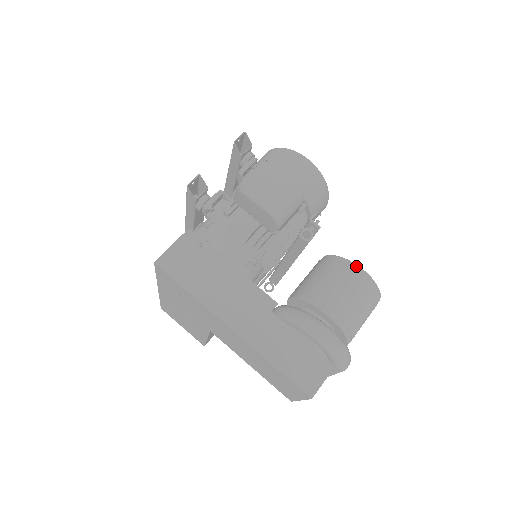
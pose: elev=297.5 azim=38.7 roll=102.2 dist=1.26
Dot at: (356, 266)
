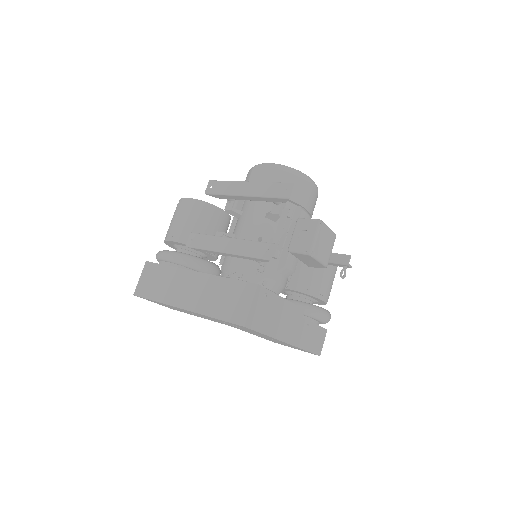
Dot at: occluded
